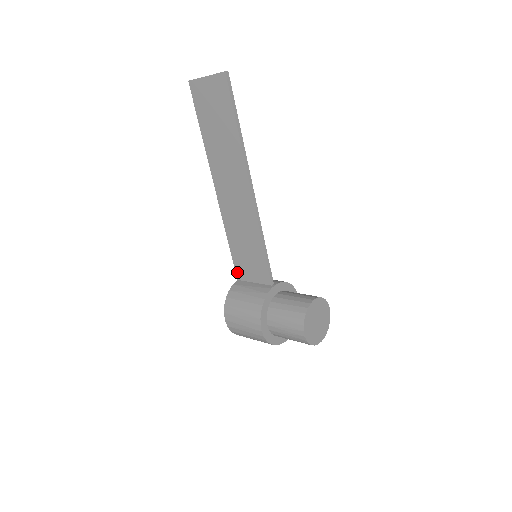
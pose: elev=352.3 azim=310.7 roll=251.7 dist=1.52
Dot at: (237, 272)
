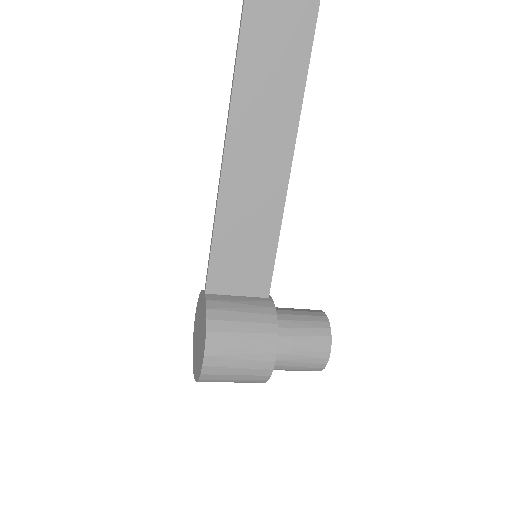
Dot at: (210, 281)
